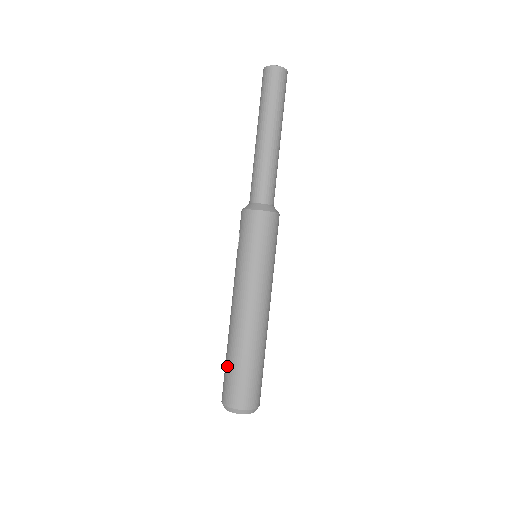
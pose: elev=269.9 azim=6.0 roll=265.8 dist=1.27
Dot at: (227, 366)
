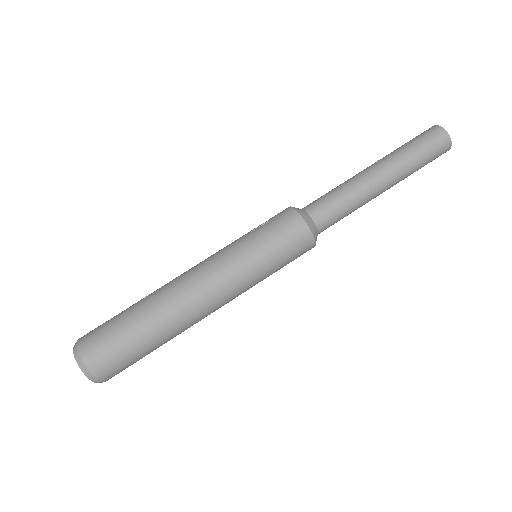
Dot at: (122, 316)
